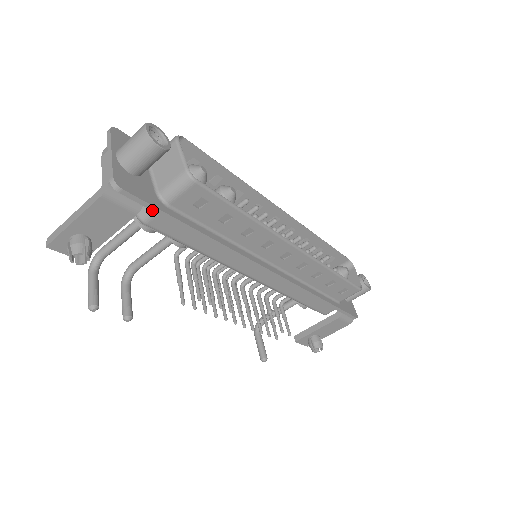
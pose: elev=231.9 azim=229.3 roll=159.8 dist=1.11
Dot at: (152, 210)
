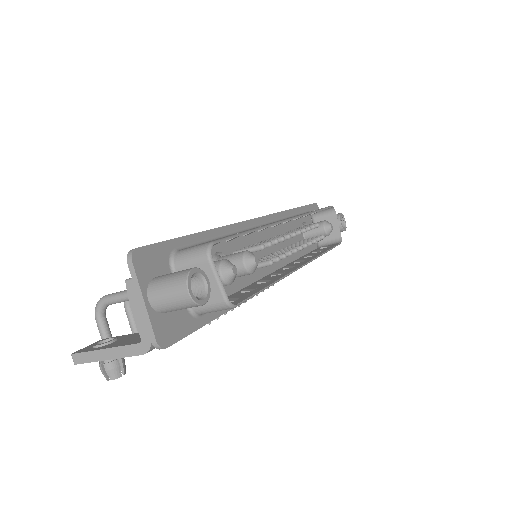
Dot at: (188, 333)
